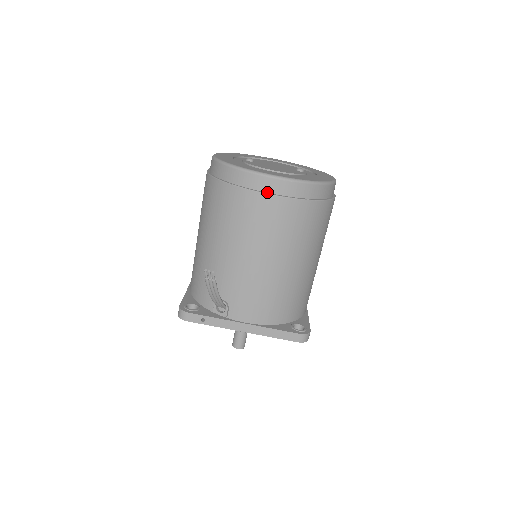
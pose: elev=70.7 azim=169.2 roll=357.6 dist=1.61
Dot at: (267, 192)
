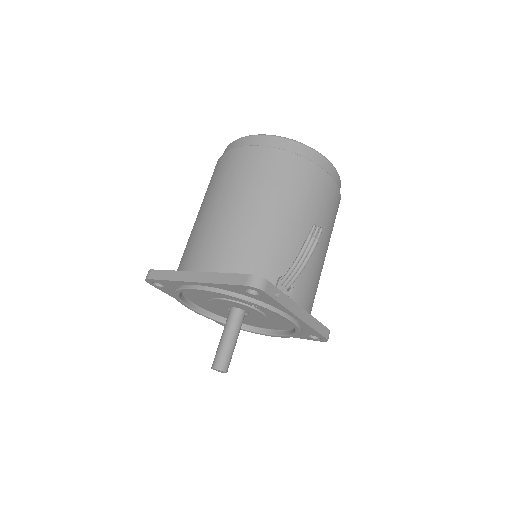
Dot at: (331, 178)
